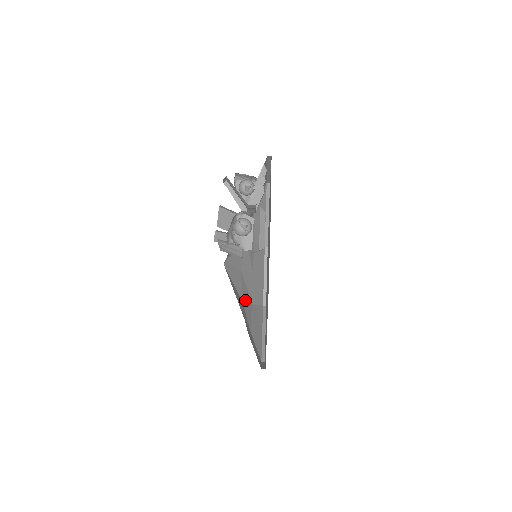
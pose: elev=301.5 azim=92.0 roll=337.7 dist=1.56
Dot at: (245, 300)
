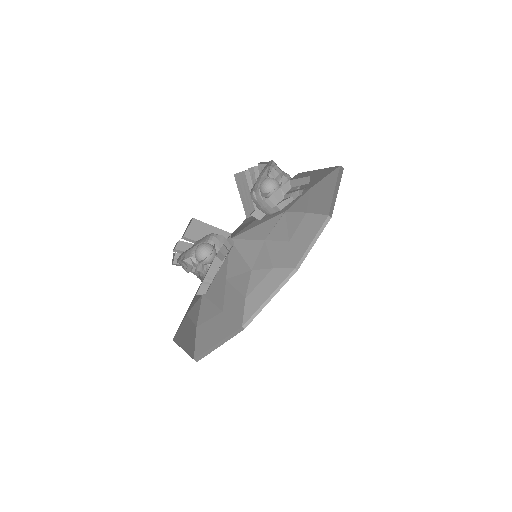
Dot at: (259, 267)
